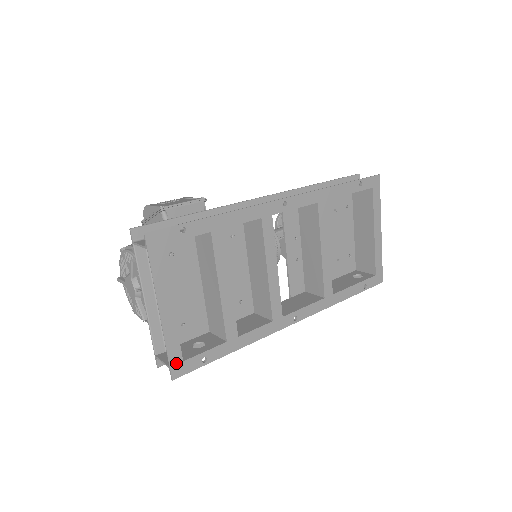
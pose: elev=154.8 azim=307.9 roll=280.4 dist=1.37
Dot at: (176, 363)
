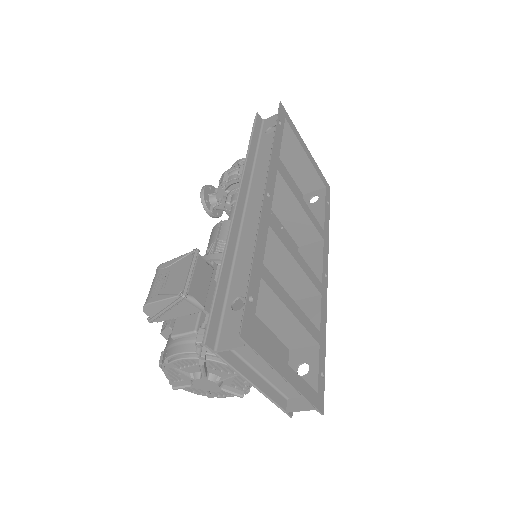
Dot at: (316, 401)
